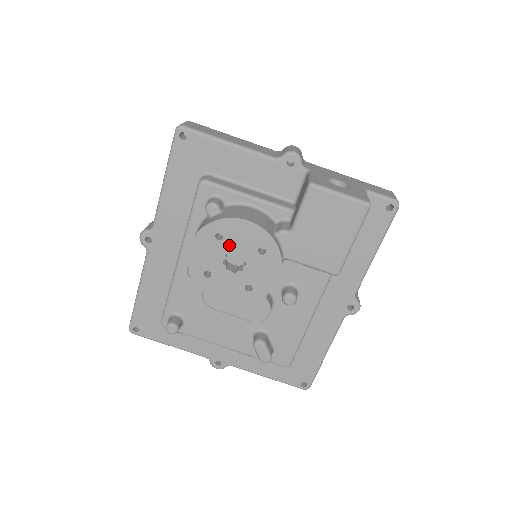
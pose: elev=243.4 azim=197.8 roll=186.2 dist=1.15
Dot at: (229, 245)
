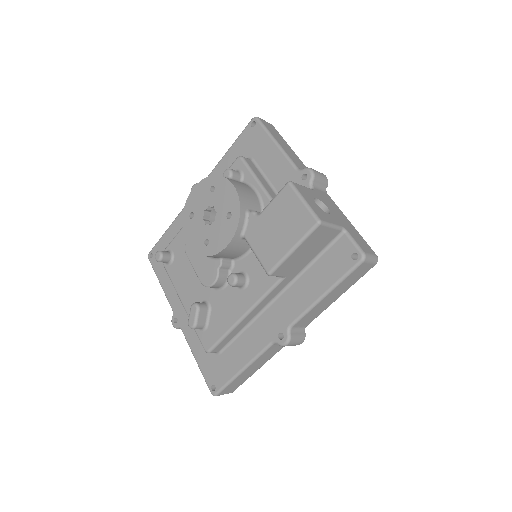
Dot at: (214, 199)
